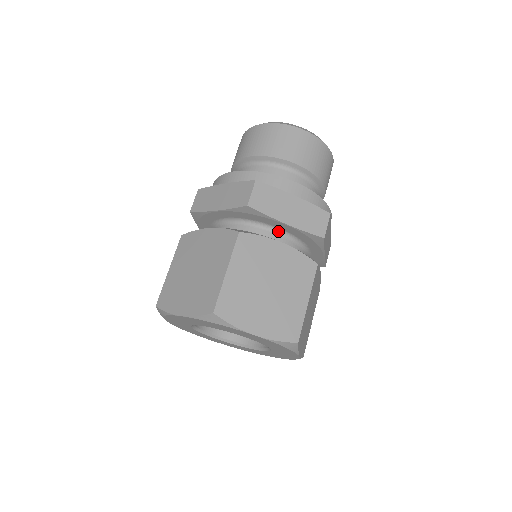
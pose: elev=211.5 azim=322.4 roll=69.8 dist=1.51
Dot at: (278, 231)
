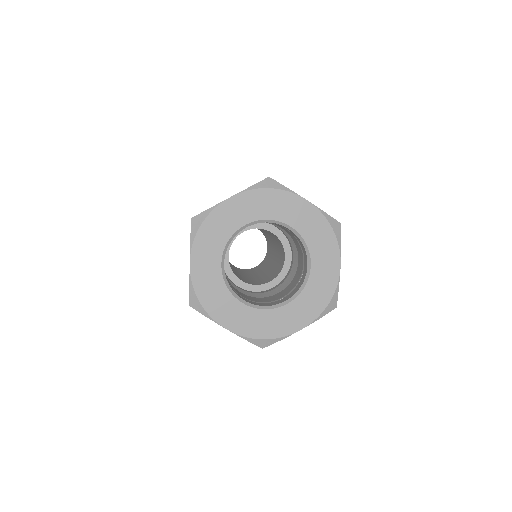
Dot at: occluded
